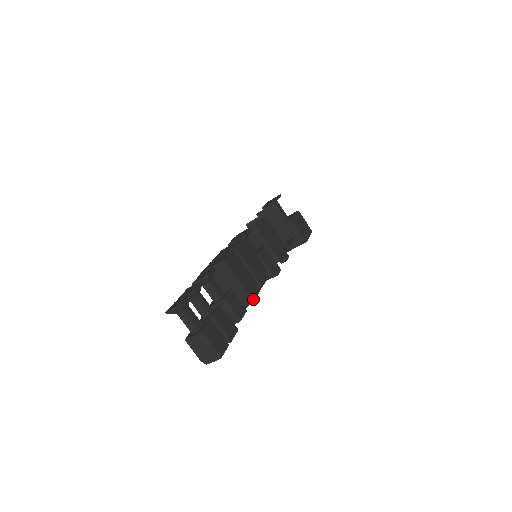
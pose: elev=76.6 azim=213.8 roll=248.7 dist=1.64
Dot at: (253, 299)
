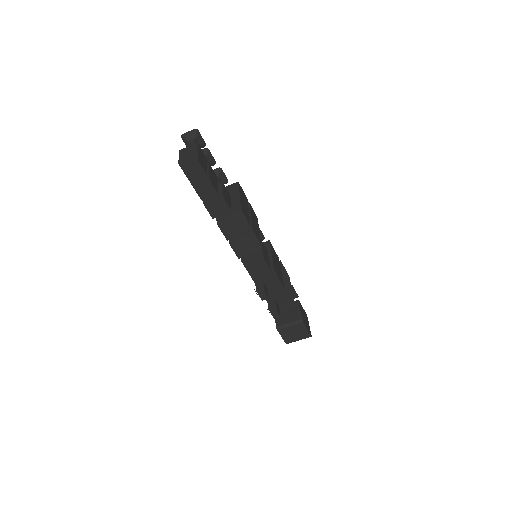
Dot at: (242, 210)
